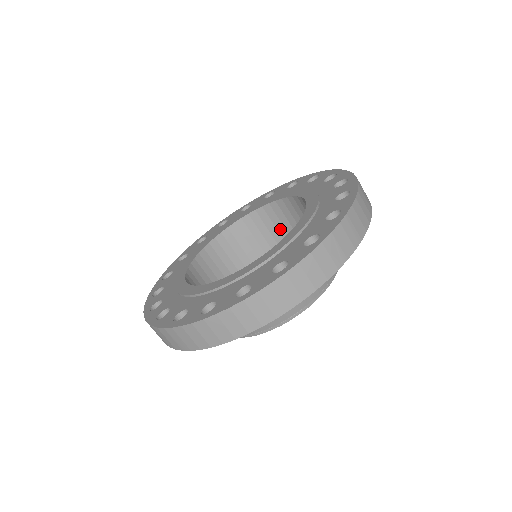
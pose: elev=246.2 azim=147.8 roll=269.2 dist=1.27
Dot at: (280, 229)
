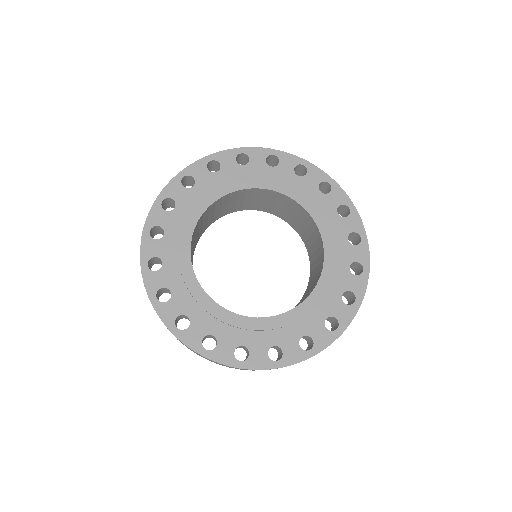
Dot at: (231, 204)
